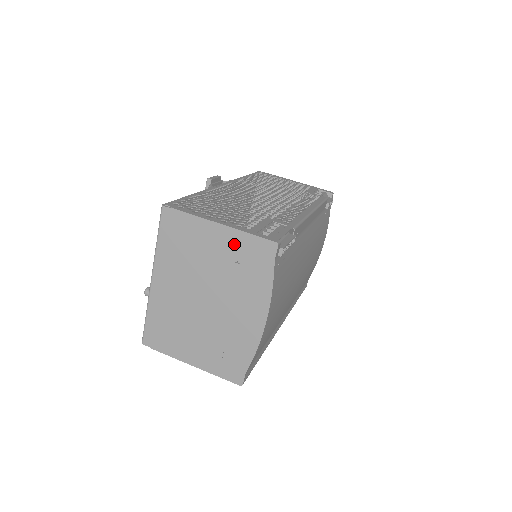
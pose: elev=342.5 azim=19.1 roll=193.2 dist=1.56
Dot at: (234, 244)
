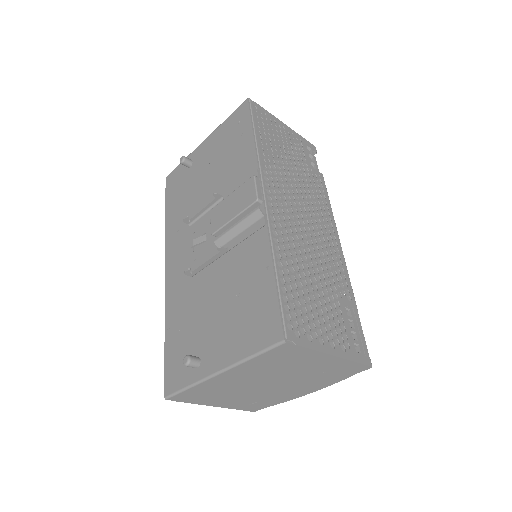
Dot at: (334, 365)
